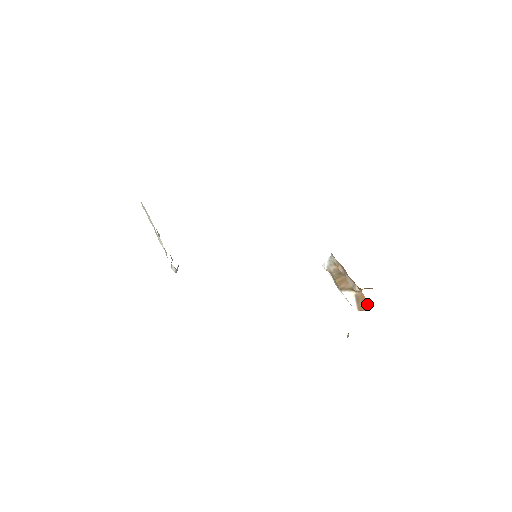
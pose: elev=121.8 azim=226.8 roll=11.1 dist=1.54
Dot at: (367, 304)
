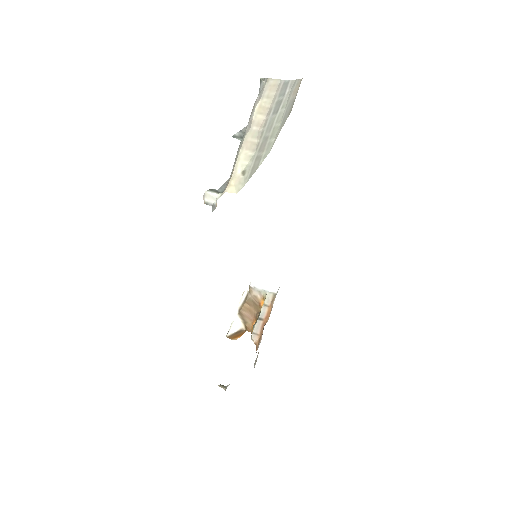
Dot at: (236, 339)
